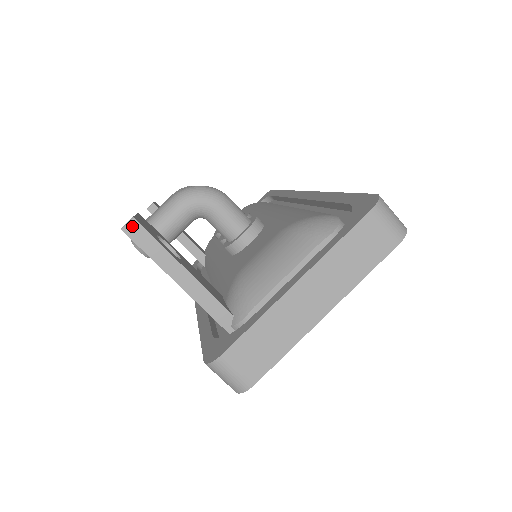
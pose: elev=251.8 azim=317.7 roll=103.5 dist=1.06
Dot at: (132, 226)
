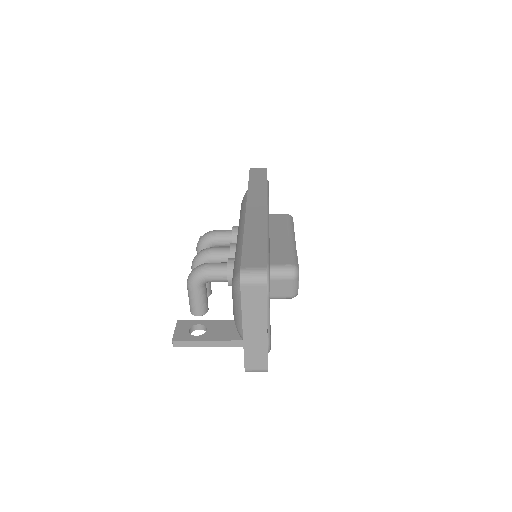
Dot at: (175, 343)
